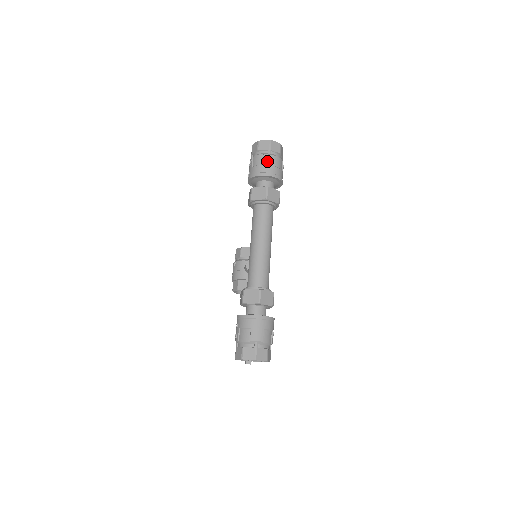
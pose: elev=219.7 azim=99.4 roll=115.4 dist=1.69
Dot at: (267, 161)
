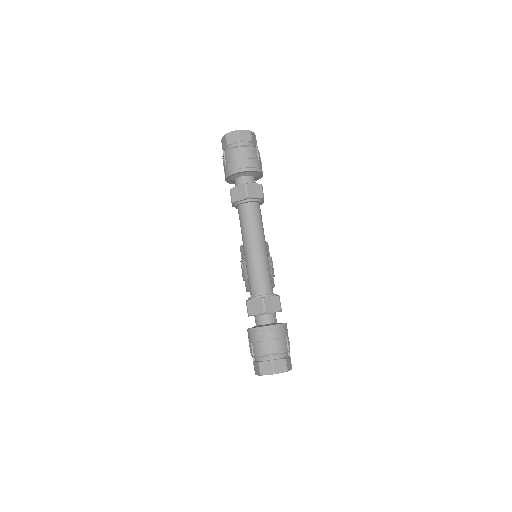
Dot at: (239, 155)
